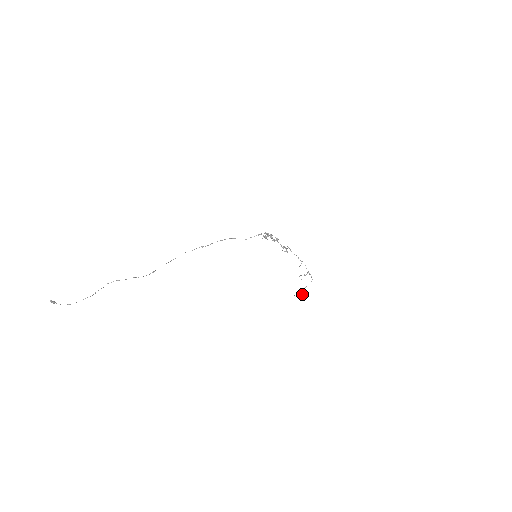
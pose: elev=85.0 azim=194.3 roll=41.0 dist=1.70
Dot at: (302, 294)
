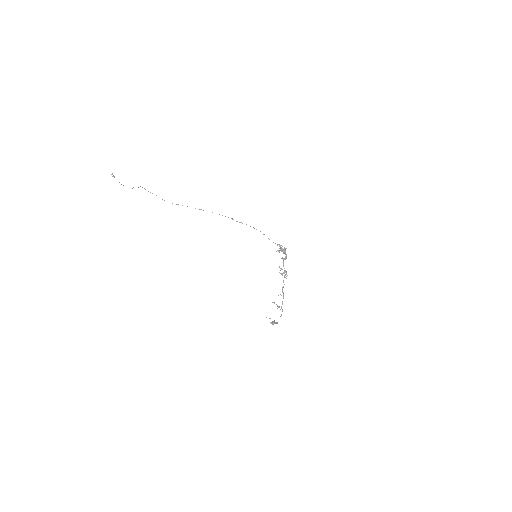
Dot at: (271, 322)
